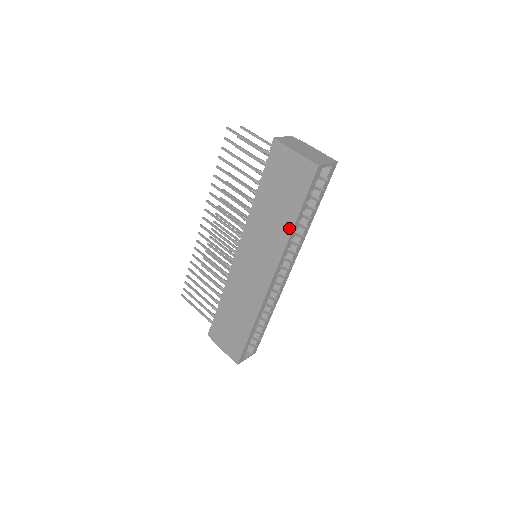
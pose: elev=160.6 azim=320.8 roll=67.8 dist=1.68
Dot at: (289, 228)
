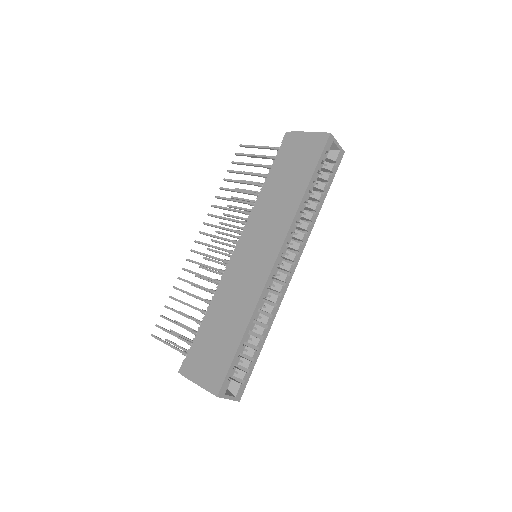
Dot at: (299, 196)
